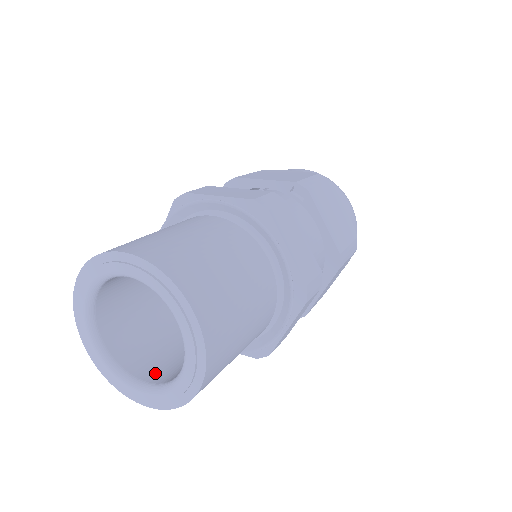
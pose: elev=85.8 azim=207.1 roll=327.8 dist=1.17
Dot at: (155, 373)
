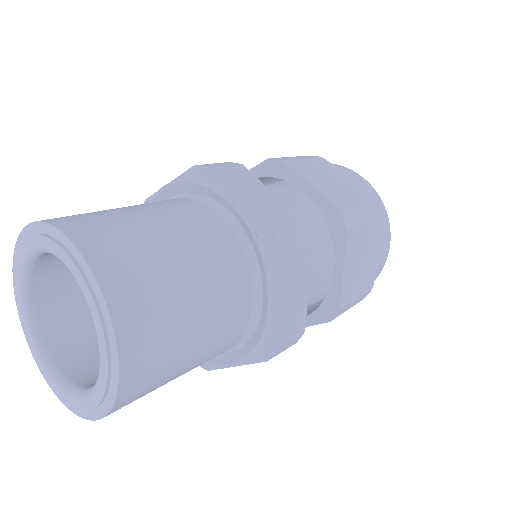
Dot at: occluded
